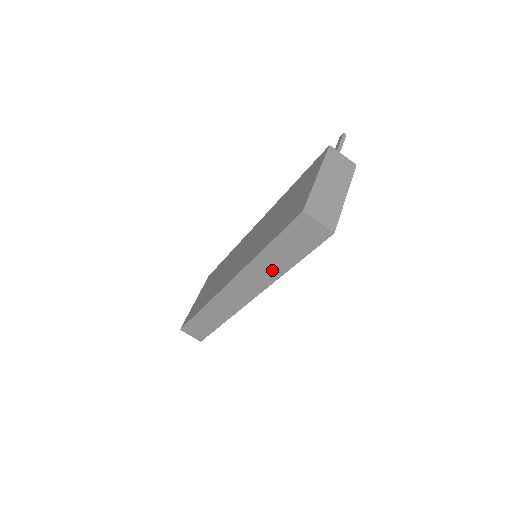
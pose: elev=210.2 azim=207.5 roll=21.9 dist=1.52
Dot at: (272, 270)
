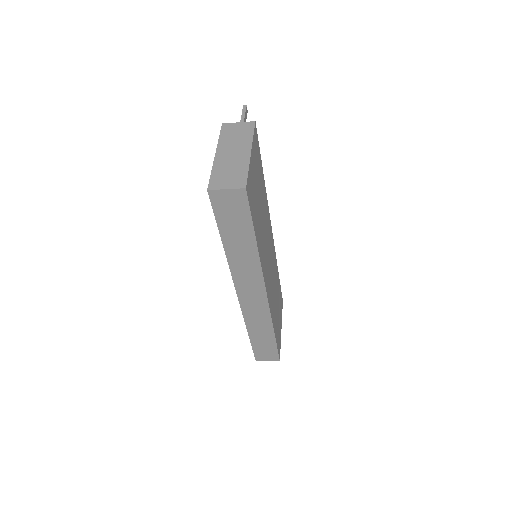
Dot at: (248, 257)
